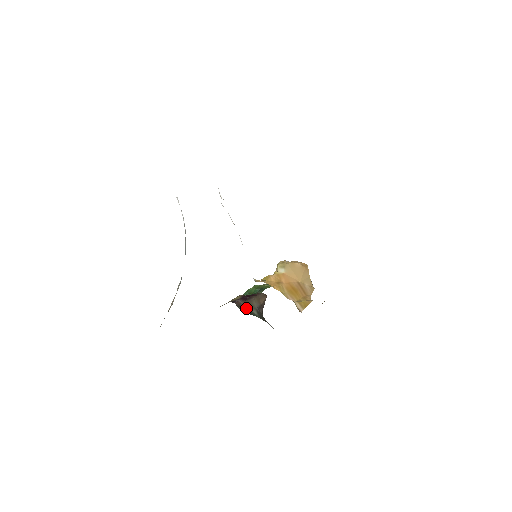
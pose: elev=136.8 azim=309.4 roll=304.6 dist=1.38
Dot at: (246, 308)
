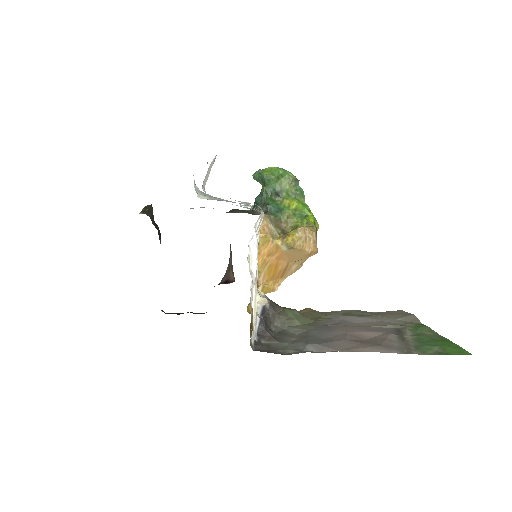
Dot at: occluded
